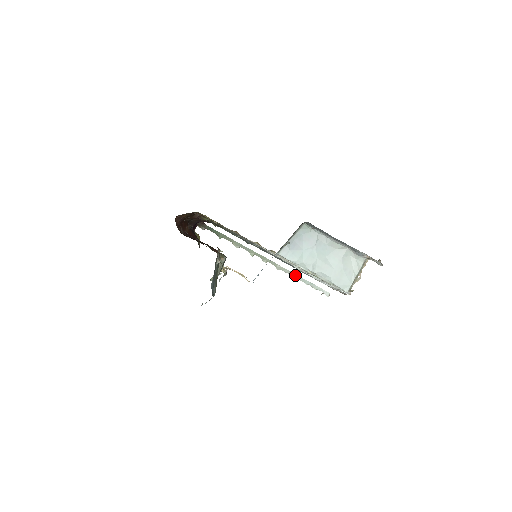
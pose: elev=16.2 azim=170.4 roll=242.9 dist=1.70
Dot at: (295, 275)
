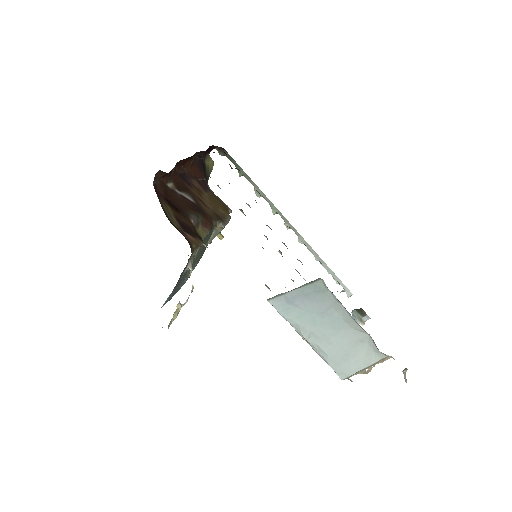
Dot at: (319, 257)
